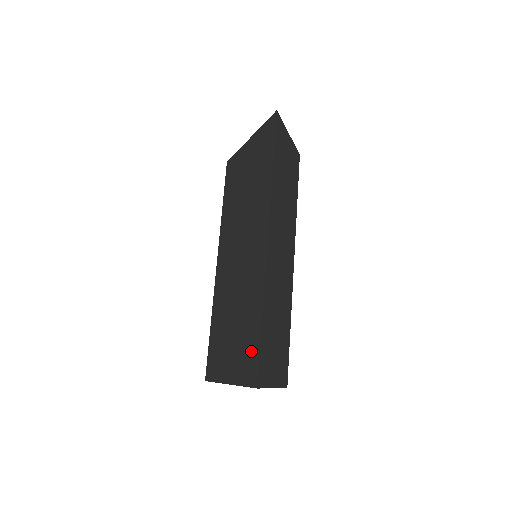
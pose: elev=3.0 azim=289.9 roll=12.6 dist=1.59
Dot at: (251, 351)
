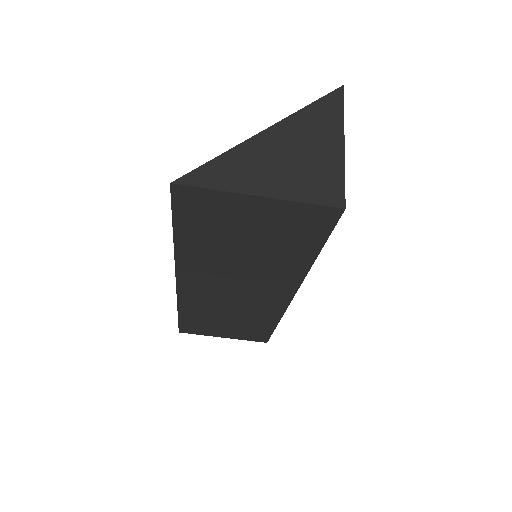
Dot at: occluded
